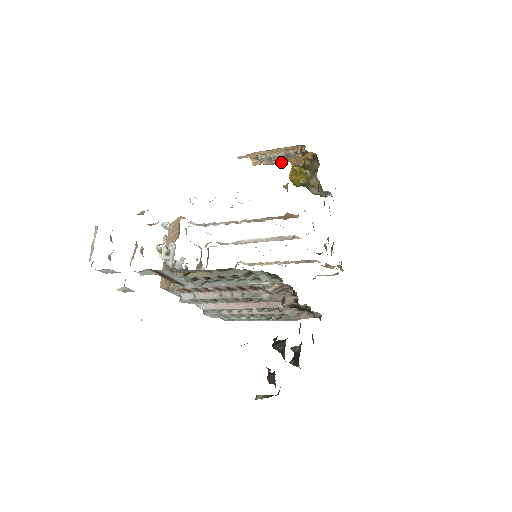
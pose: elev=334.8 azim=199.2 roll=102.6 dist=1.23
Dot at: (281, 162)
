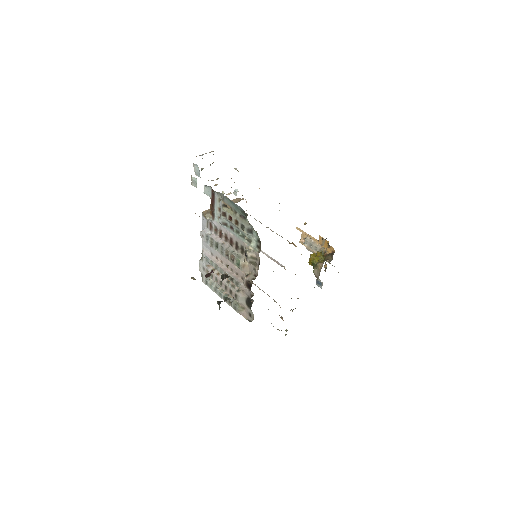
Dot at: occluded
